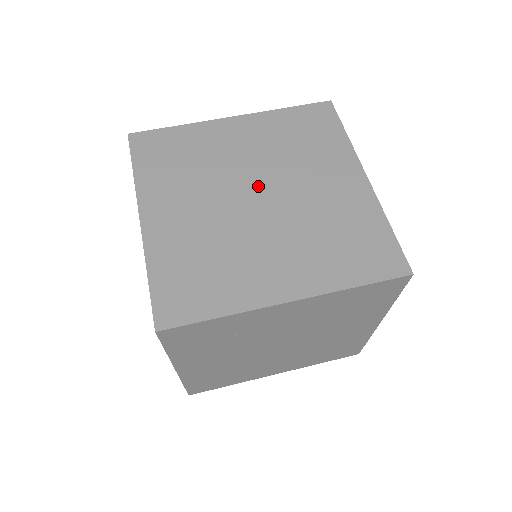
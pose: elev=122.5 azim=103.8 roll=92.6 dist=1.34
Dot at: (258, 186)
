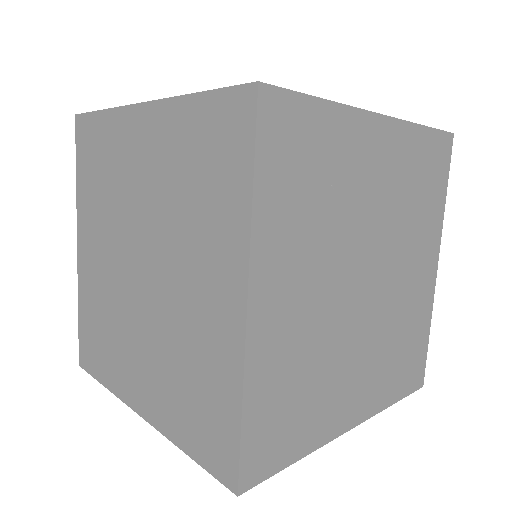
Dot at: occluded
